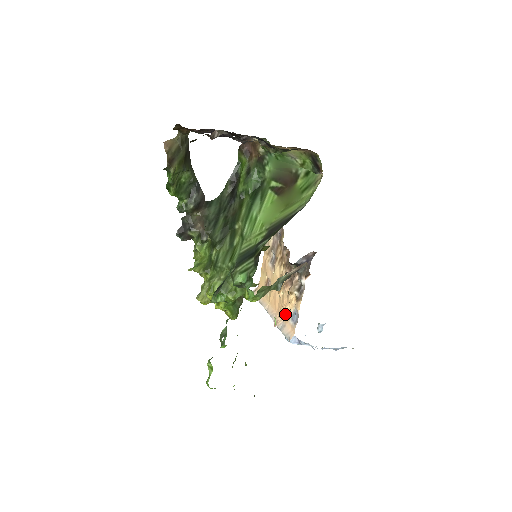
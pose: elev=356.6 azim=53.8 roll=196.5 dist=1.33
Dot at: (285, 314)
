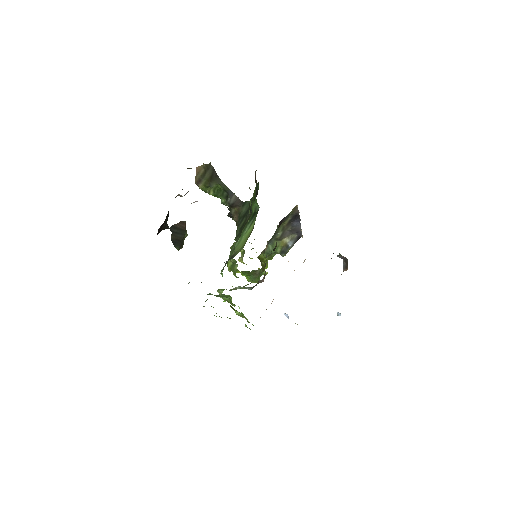
Dot at: occluded
